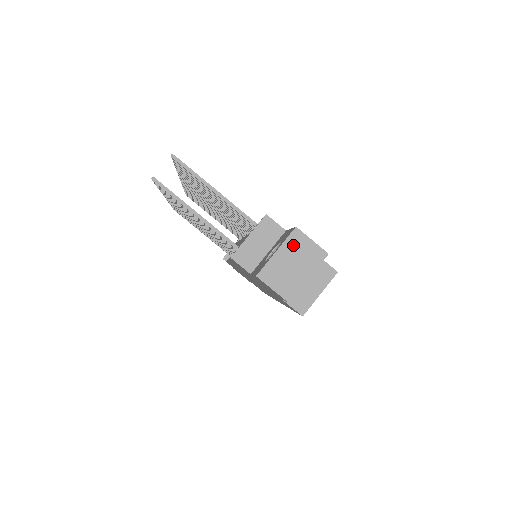
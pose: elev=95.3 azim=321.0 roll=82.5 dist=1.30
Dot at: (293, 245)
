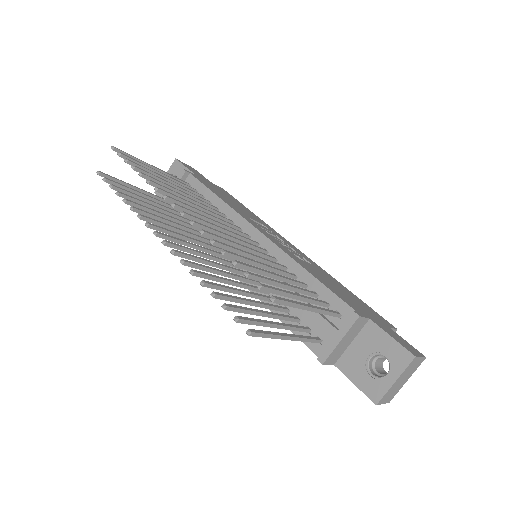
Dot at: (408, 369)
